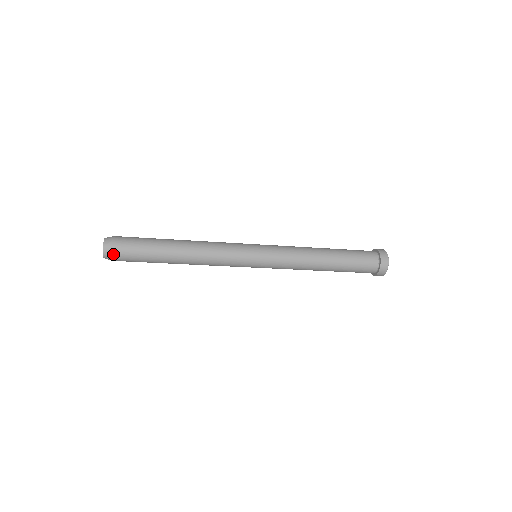
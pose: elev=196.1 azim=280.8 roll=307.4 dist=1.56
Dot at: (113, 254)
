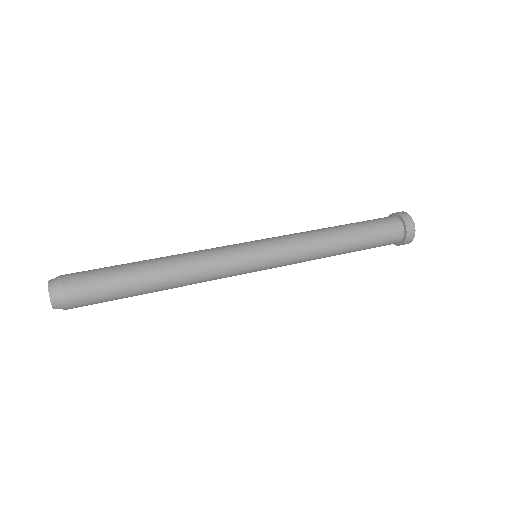
Dot at: occluded
